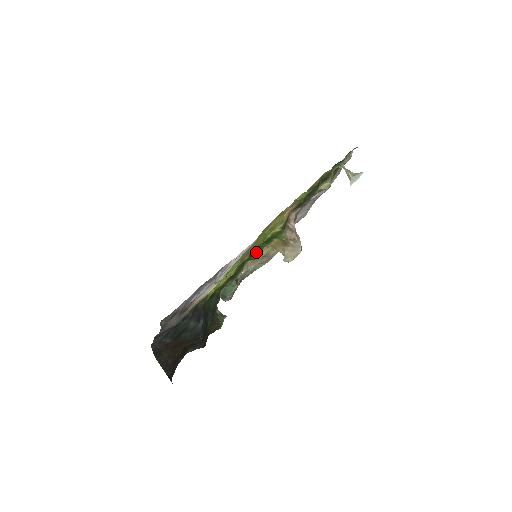
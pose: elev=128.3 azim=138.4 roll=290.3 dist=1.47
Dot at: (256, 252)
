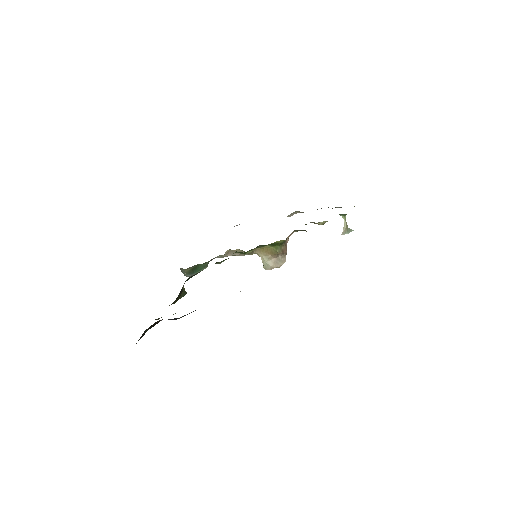
Dot at: (251, 249)
